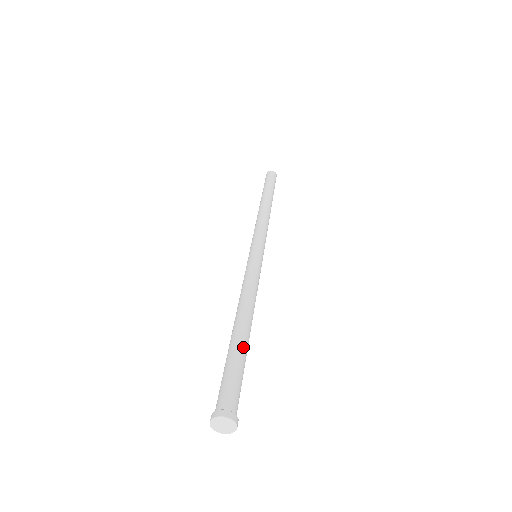
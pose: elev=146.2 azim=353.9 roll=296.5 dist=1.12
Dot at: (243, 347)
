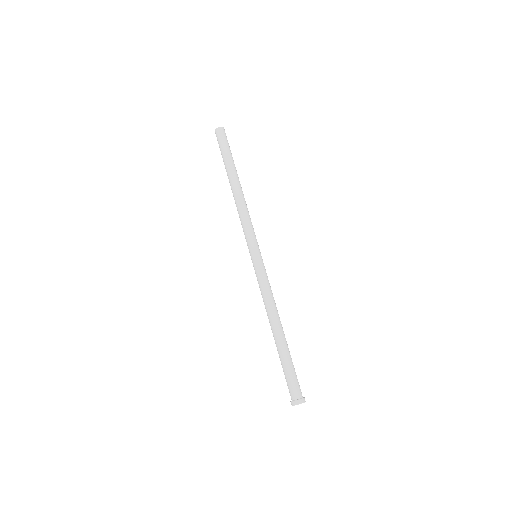
Dot at: (289, 351)
